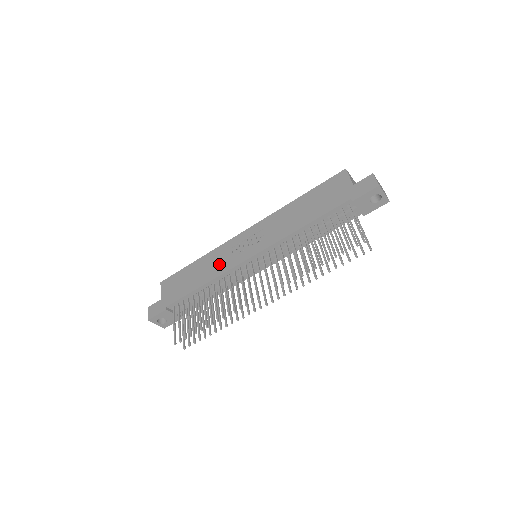
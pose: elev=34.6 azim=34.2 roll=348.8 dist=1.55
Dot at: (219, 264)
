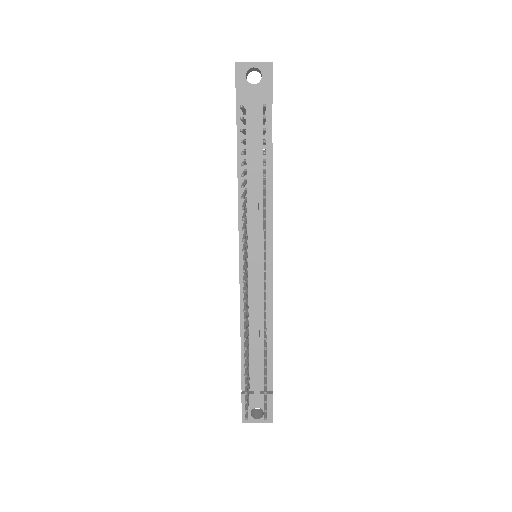
Dot at: occluded
